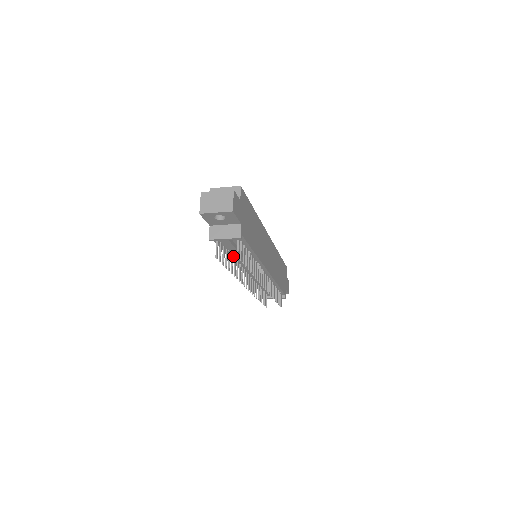
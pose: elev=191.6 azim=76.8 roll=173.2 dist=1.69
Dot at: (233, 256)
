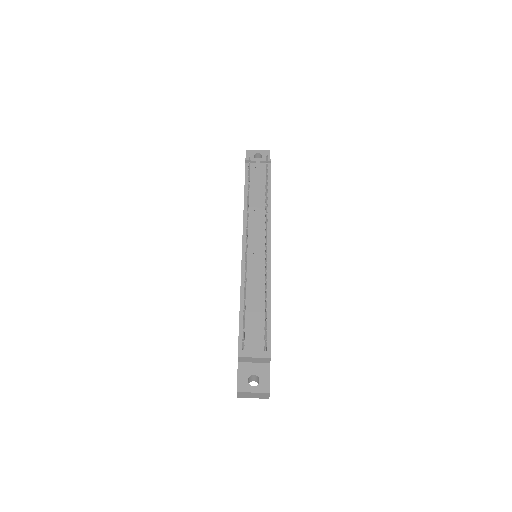
Dot at: occluded
